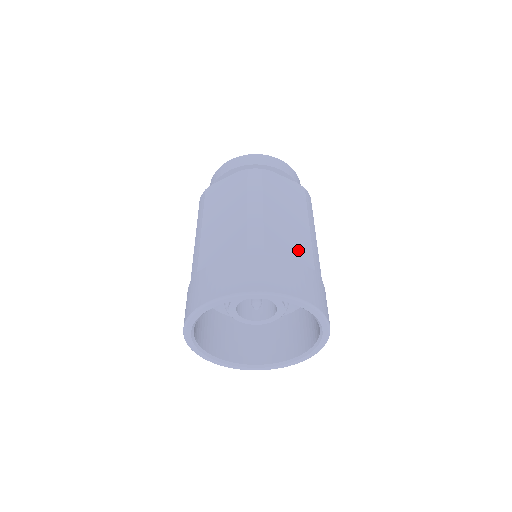
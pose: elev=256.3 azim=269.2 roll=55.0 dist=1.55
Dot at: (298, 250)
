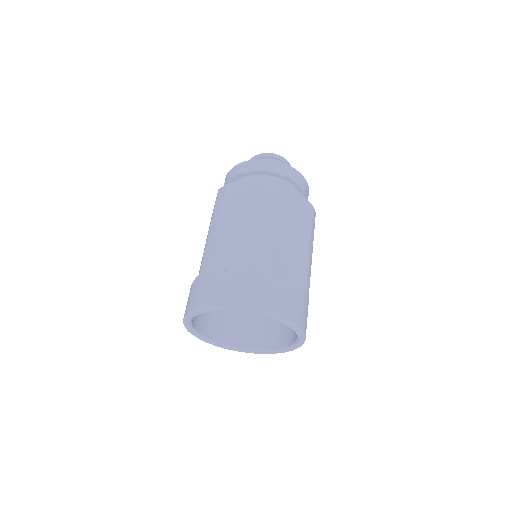
Dot at: (297, 272)
